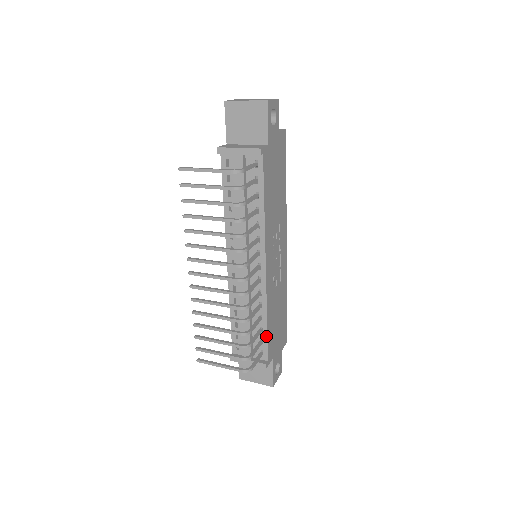
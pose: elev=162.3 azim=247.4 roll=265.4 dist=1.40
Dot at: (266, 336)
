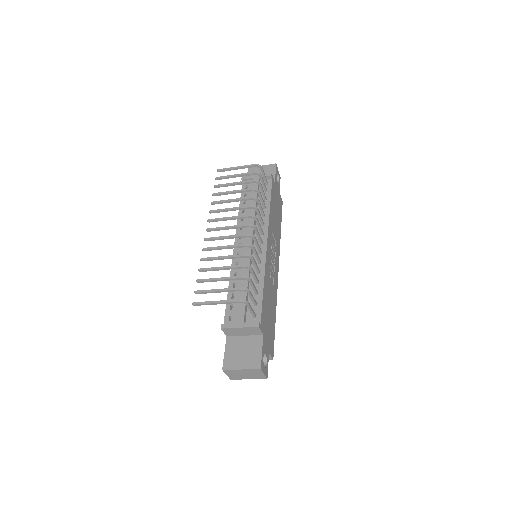
Dot at: (261, 299)
